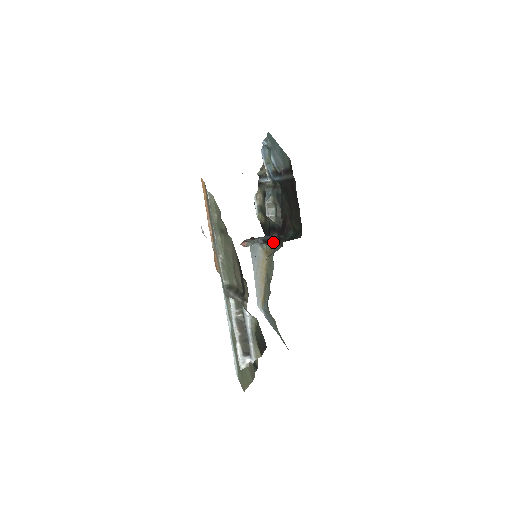
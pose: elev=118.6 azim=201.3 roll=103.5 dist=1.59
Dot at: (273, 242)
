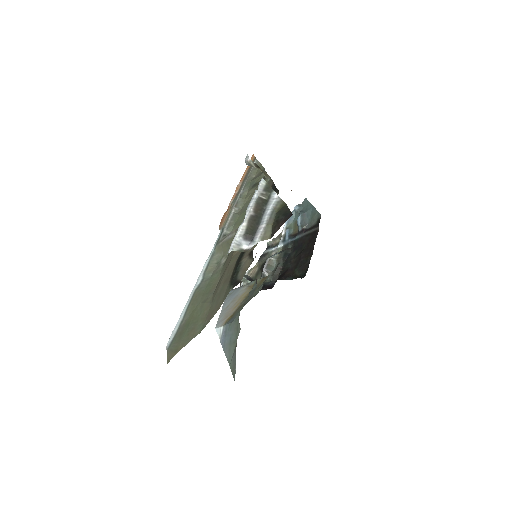
Dot at: occluded
